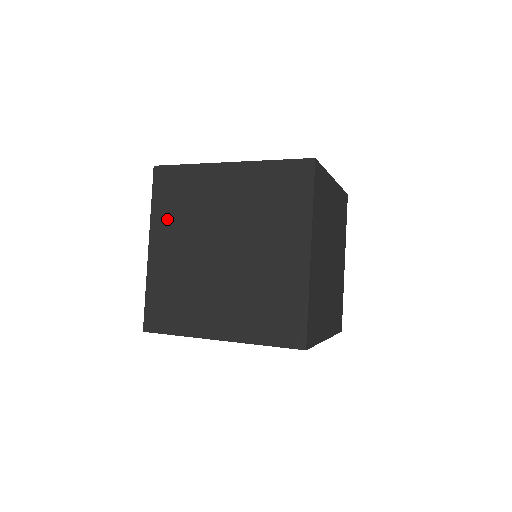
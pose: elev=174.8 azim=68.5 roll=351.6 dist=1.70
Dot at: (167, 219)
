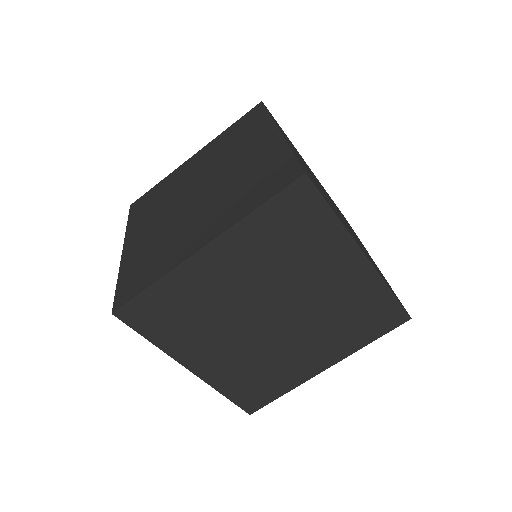
Dot at: occluded
